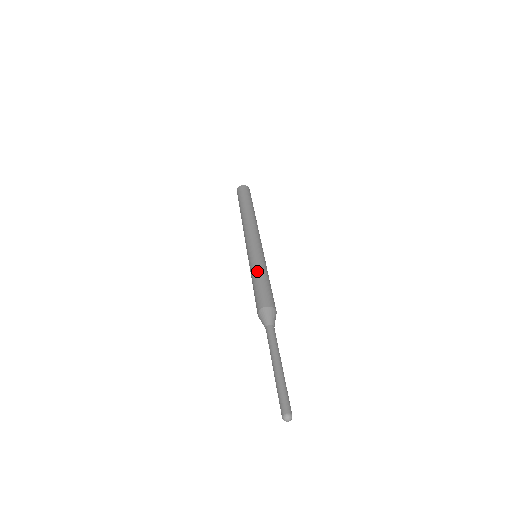
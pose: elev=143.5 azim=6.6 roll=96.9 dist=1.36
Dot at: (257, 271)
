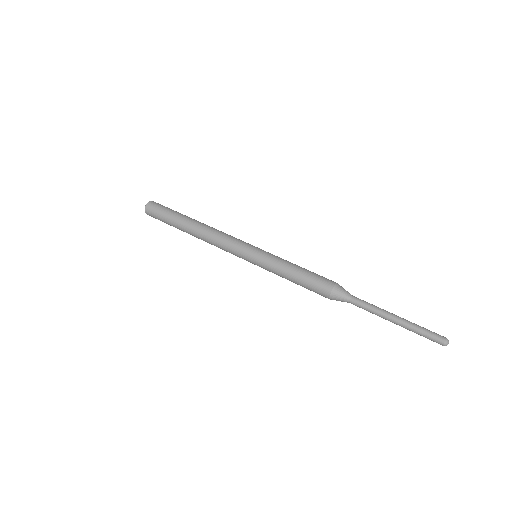
Dot at: (289, 262)
